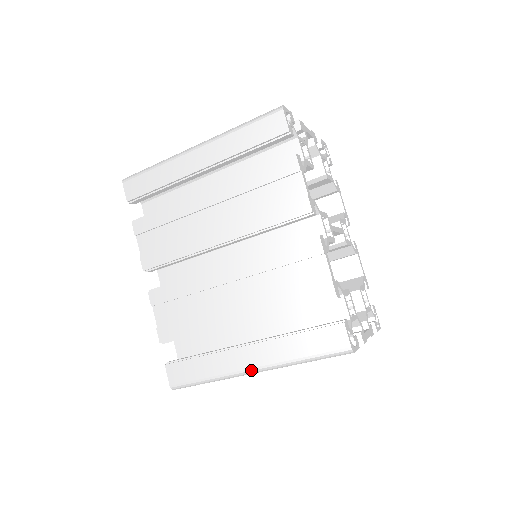
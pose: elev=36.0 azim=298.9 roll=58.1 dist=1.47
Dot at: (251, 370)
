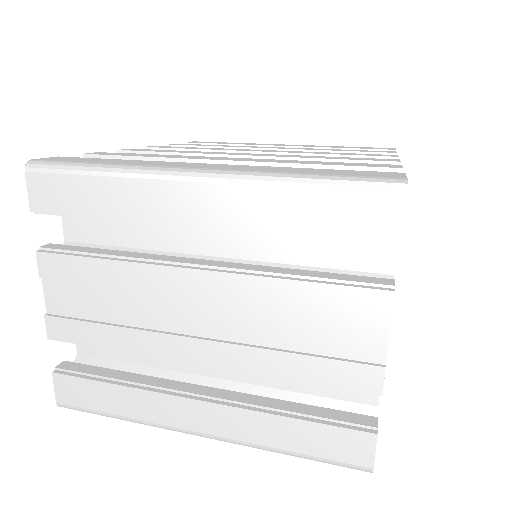
Dot at: occluded
